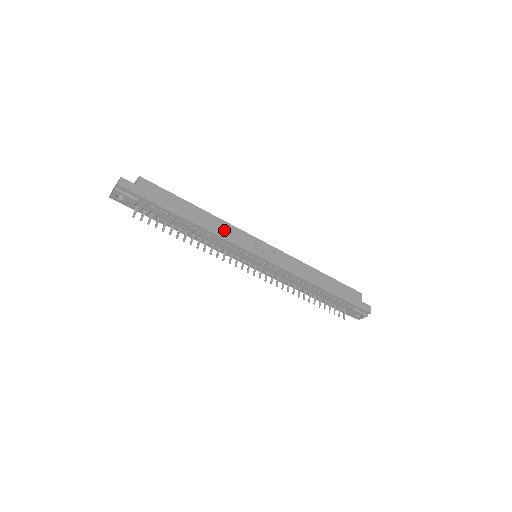
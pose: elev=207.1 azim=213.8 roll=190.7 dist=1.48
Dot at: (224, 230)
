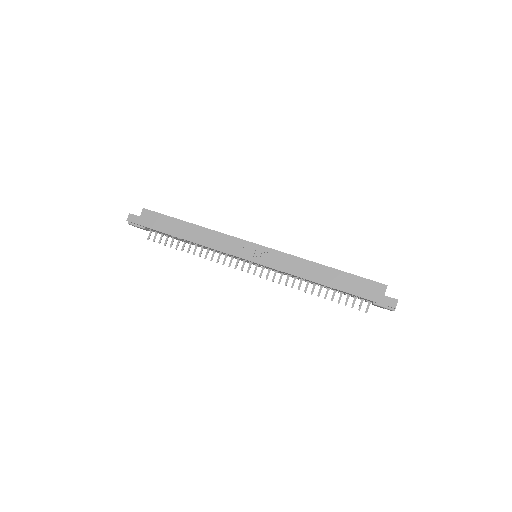
Dot at: (214, 240)
